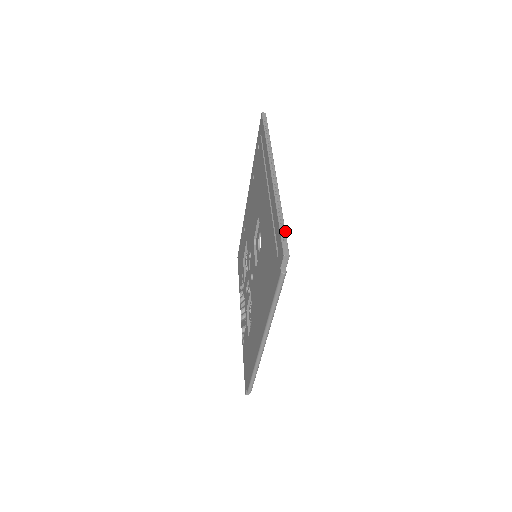
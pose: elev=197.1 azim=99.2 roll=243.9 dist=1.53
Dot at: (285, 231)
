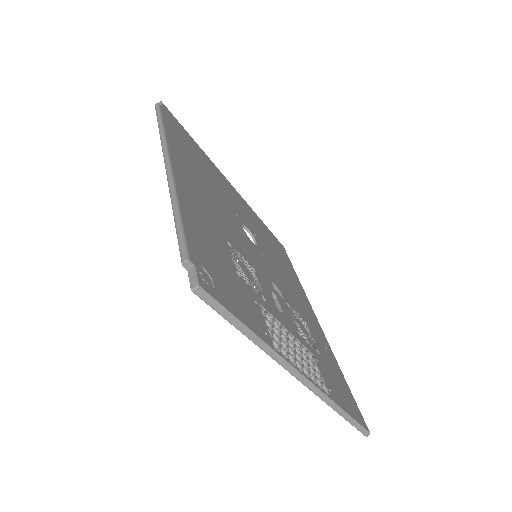
Dot at: (181, 126)
